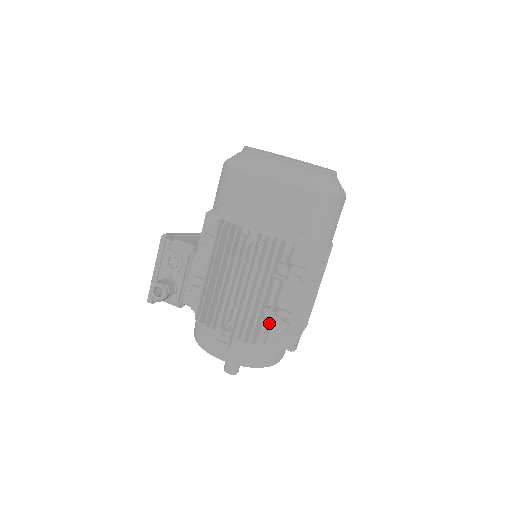
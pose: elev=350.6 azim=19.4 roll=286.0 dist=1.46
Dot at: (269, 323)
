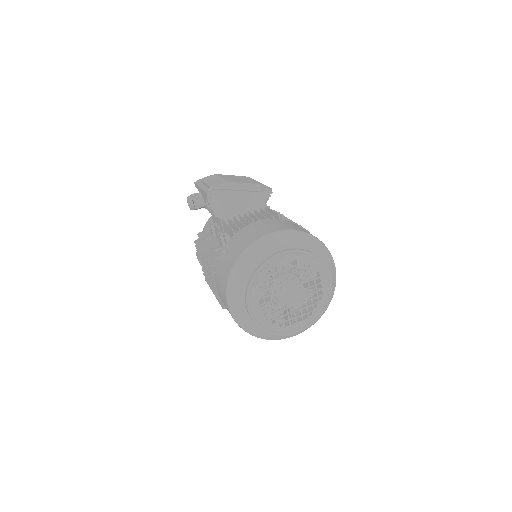
Dot at: occluded
